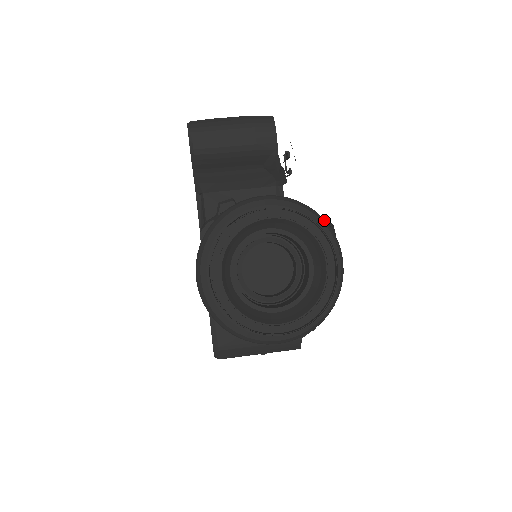
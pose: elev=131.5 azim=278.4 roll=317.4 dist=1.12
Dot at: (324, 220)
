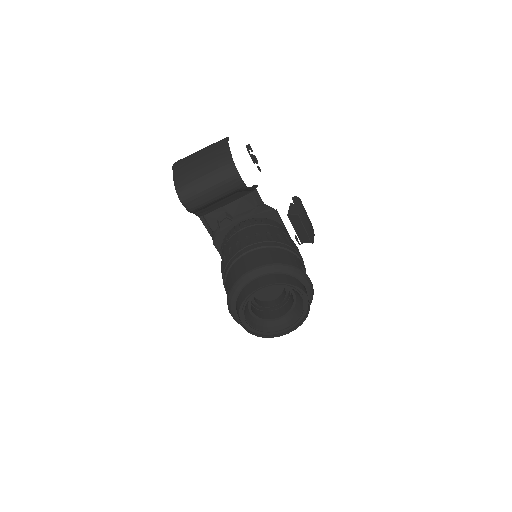
Dot at: (293, 268)
